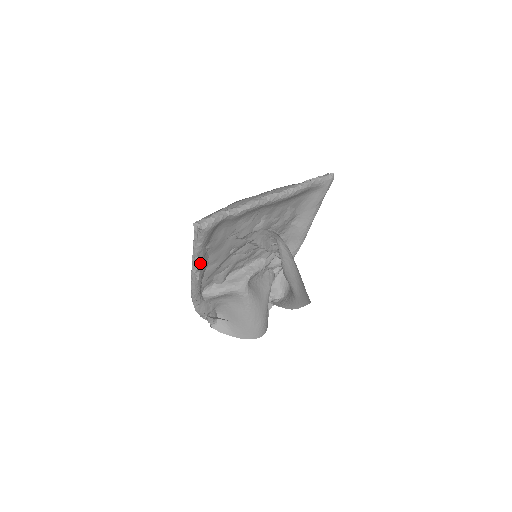
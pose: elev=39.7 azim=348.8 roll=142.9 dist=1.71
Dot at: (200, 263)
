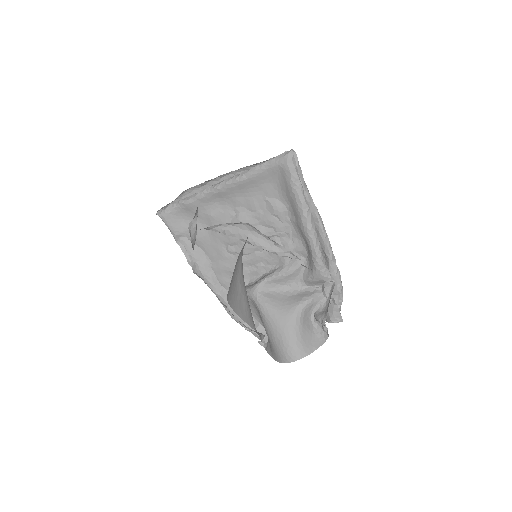
Dot at: (191, 254)
